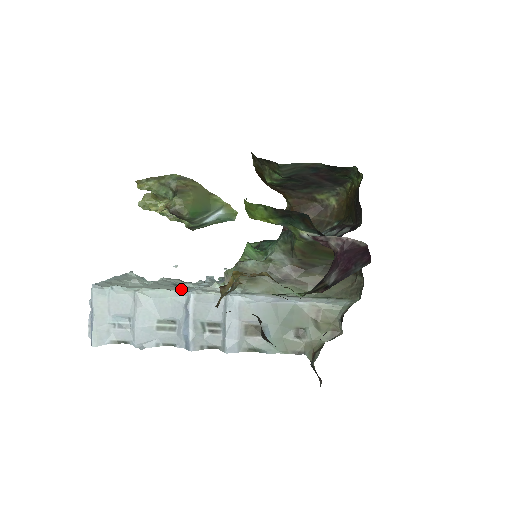
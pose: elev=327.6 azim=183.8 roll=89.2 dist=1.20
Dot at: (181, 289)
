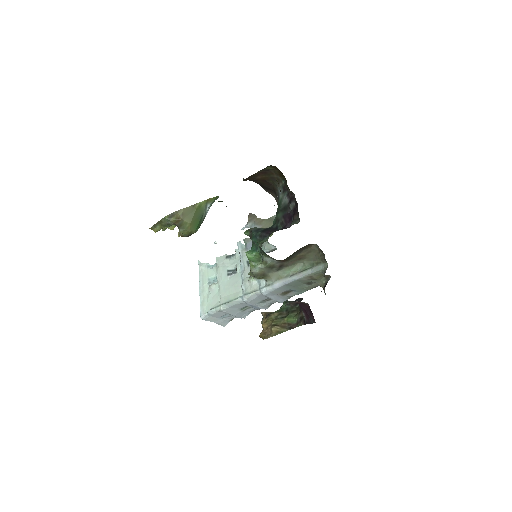
Dot at: (236, 289)
